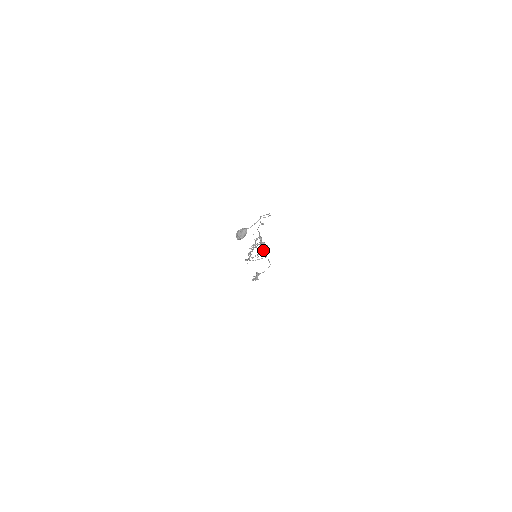
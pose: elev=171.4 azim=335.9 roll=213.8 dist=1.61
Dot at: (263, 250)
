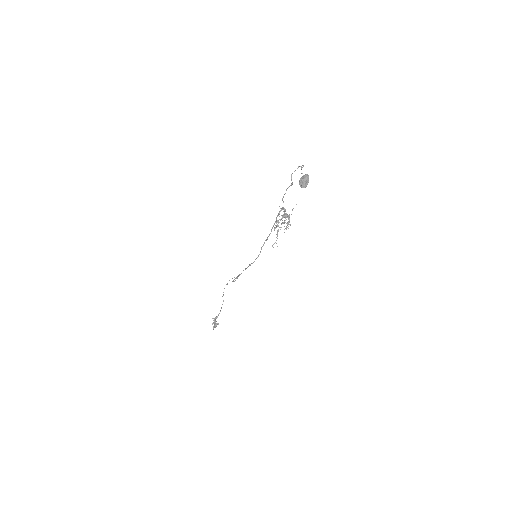
Dot at: (289, 220)
